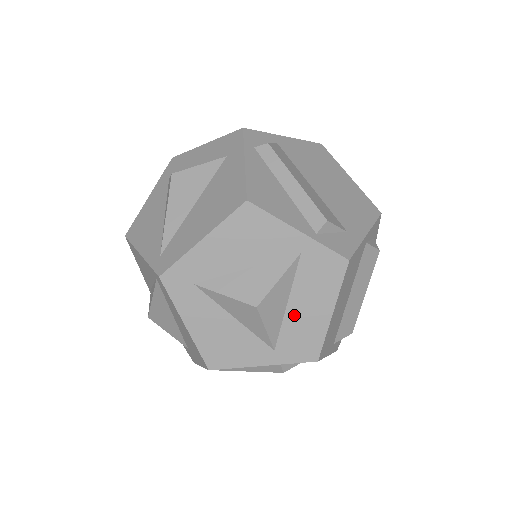
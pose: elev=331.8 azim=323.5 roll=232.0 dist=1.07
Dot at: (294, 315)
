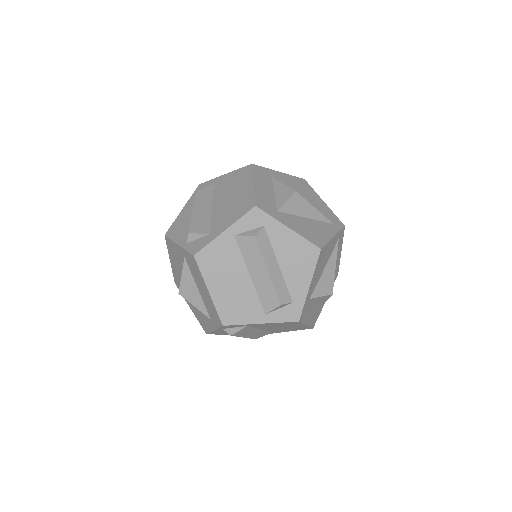
Dot at: (203, 296)
